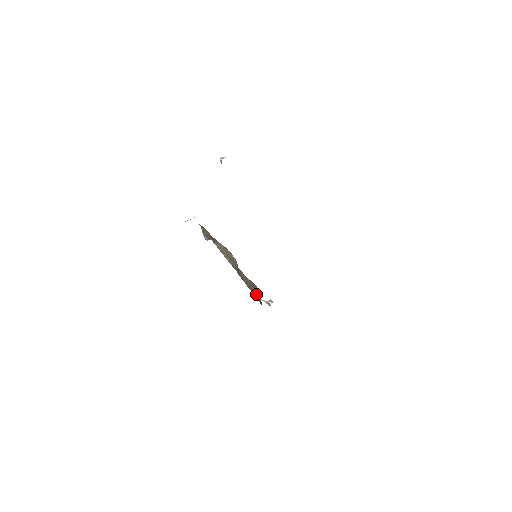
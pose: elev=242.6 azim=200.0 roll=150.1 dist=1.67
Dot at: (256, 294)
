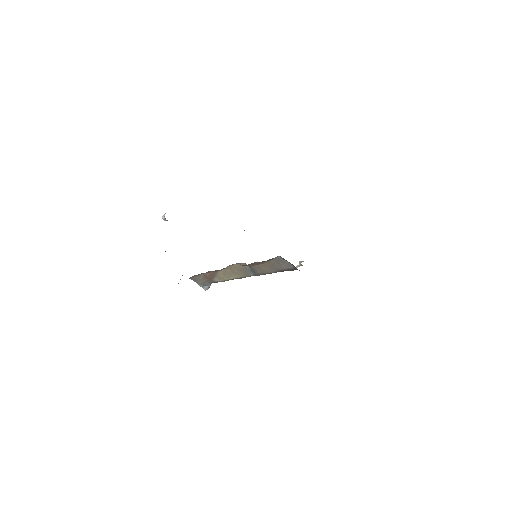
Dot at: (284, 267)
